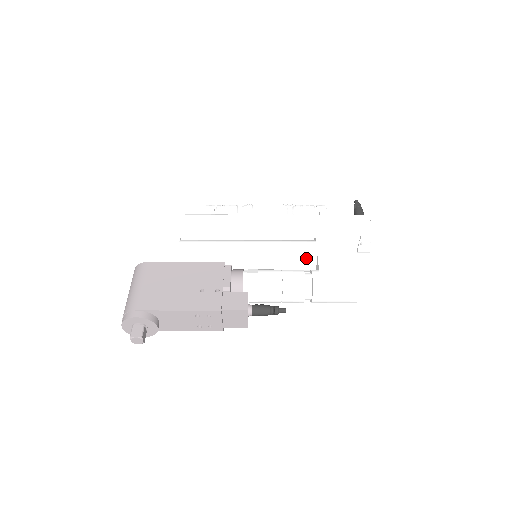
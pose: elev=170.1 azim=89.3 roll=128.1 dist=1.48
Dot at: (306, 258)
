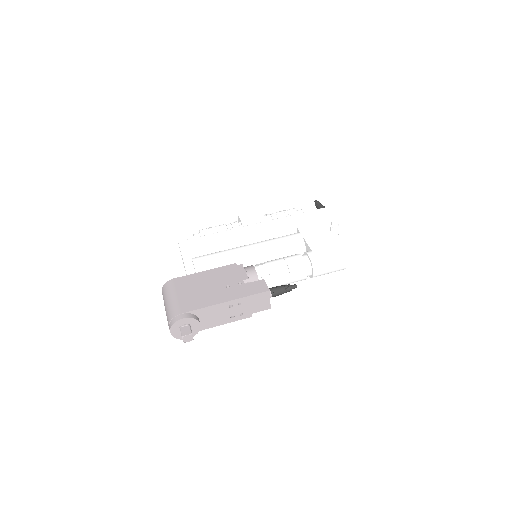
Dot at: (297, 246)
